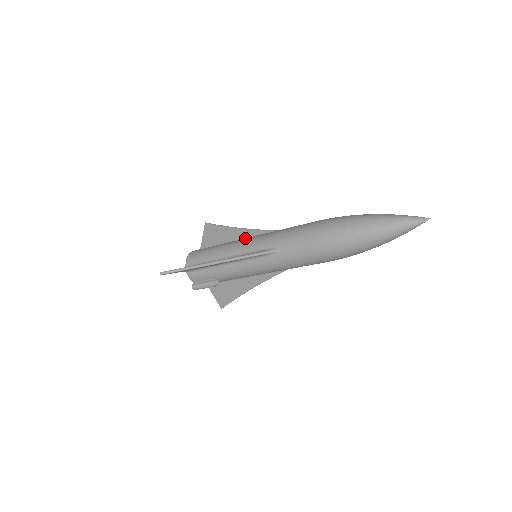
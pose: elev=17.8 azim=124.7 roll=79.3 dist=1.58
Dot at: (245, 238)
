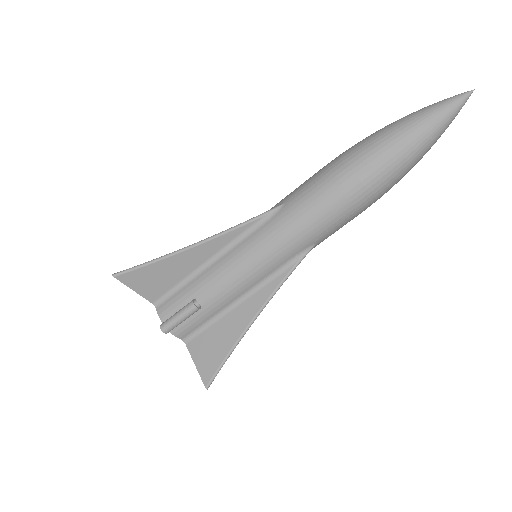
Dot at: occluded
